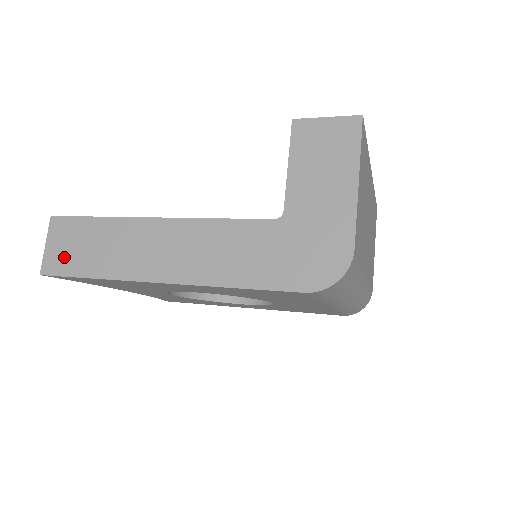
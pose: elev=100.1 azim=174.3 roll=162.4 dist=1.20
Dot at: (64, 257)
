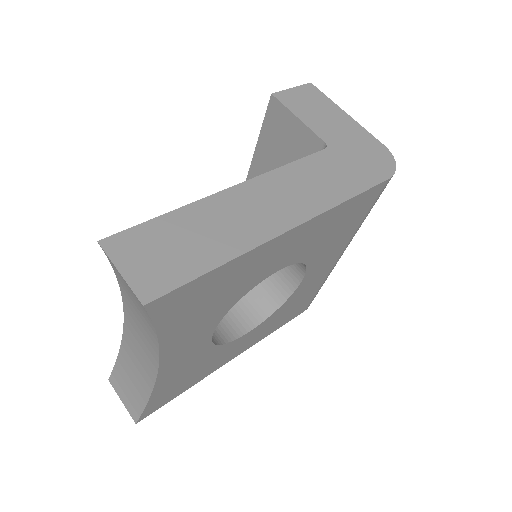
Dot at: (162, 268)
